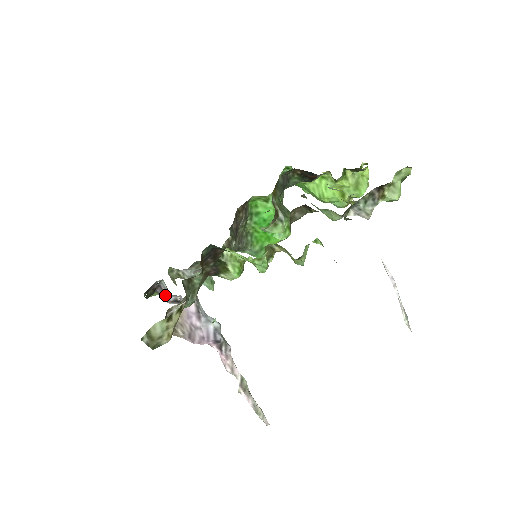
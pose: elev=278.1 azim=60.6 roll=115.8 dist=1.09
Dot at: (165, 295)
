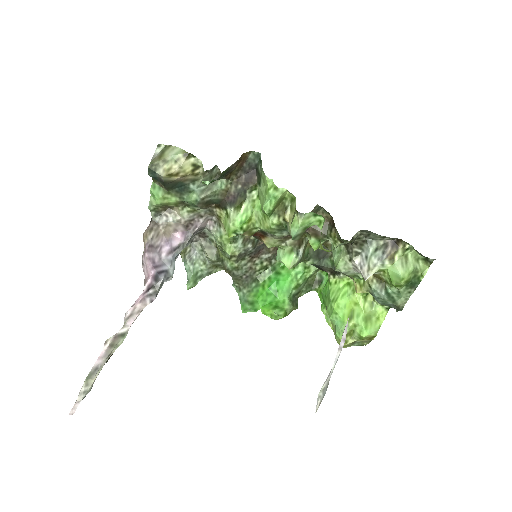
Dot at: occluded
